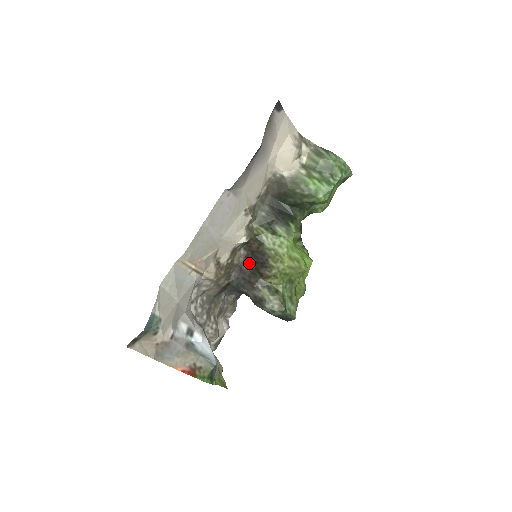
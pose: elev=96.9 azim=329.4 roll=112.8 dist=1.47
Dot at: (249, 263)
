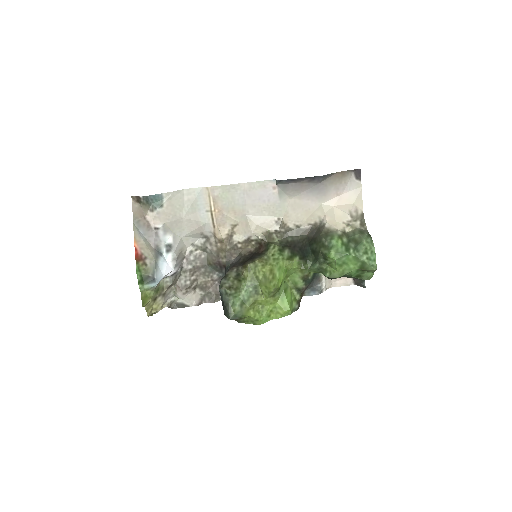
Dot at: (248, 257)
